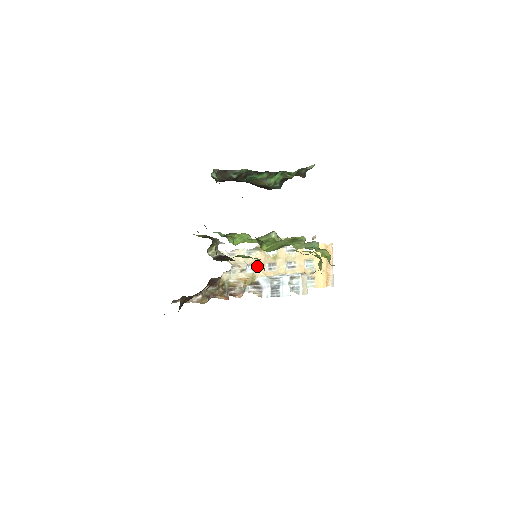
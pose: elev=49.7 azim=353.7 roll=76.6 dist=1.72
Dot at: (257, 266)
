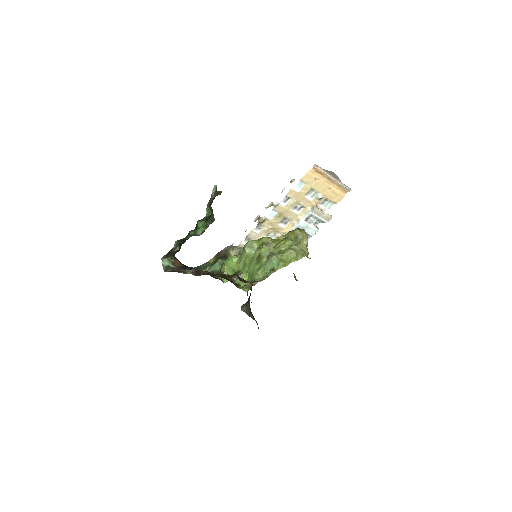
Dot at: (274, 230)
